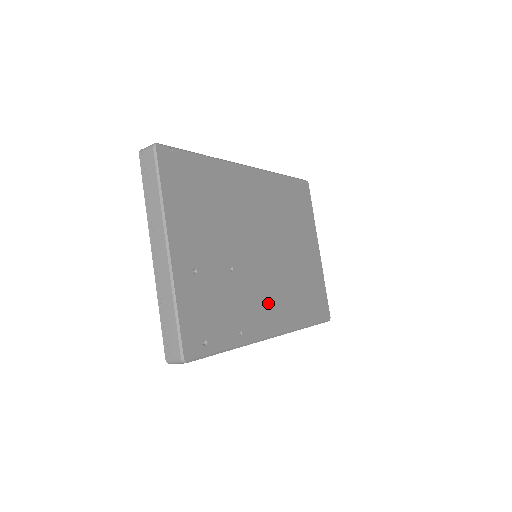
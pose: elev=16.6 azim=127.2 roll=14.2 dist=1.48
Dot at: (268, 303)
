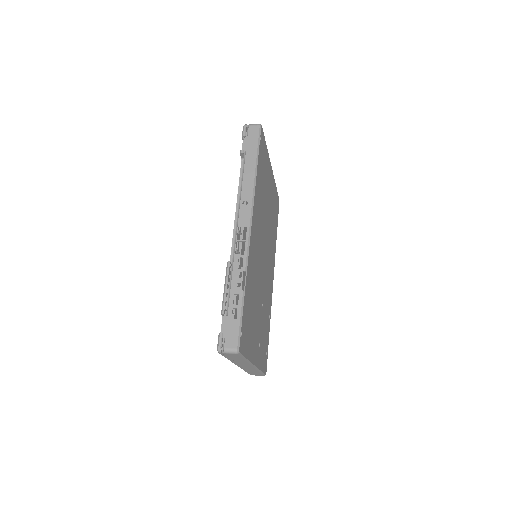
Dot at: (270, 275)
